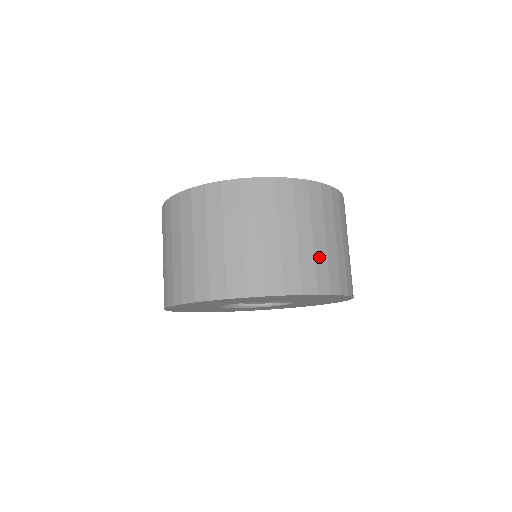
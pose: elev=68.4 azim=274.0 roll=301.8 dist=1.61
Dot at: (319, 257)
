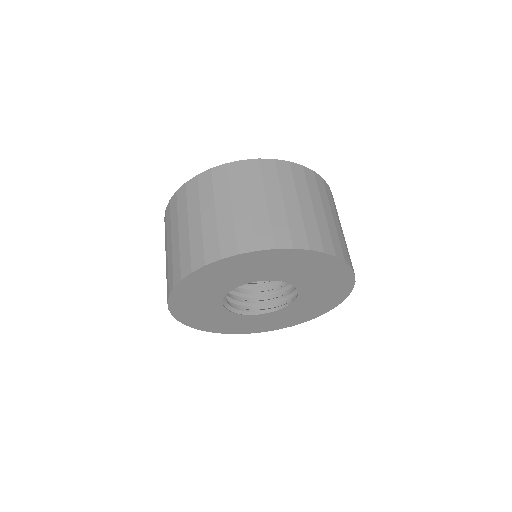
Dot at: (321, 224)
